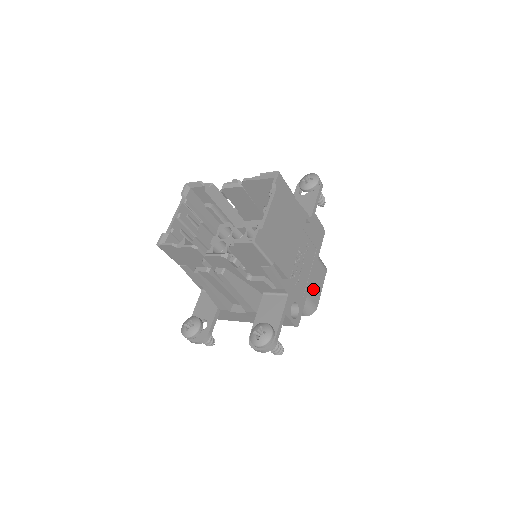
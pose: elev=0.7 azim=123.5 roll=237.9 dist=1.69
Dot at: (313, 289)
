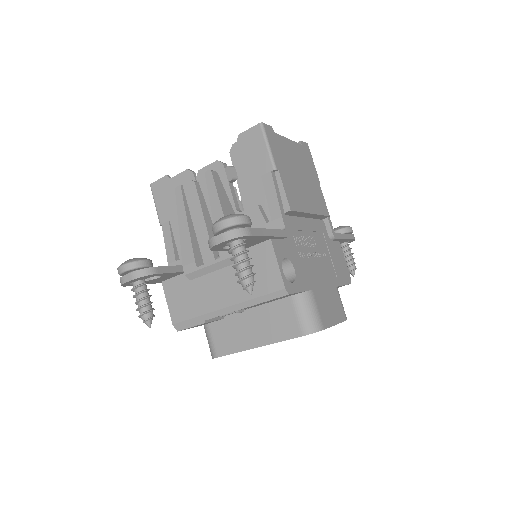
Dot at: (322, 301)
